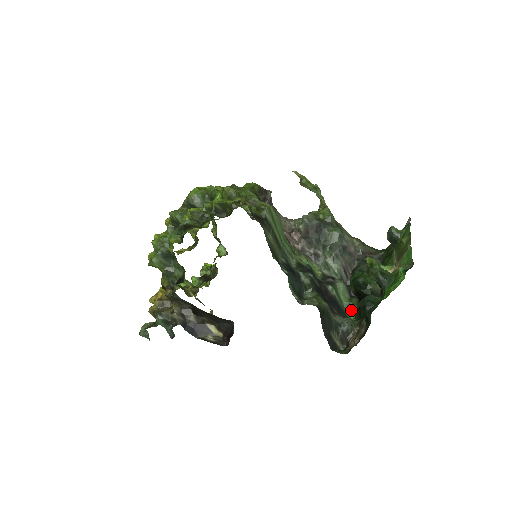
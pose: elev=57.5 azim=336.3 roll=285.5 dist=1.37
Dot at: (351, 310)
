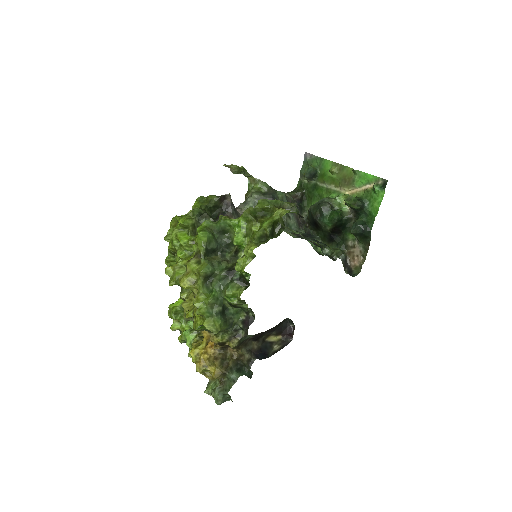
Dot at: (315, 246)
